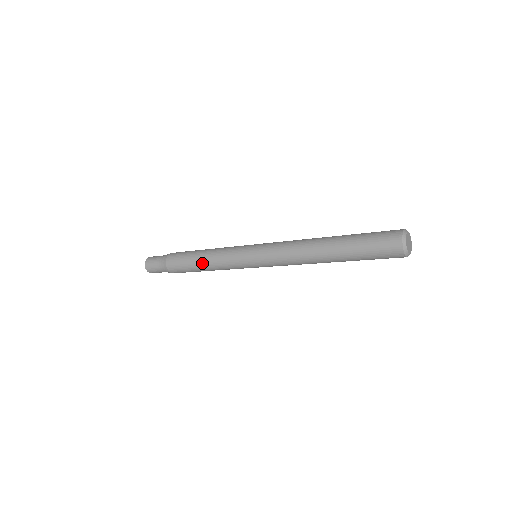
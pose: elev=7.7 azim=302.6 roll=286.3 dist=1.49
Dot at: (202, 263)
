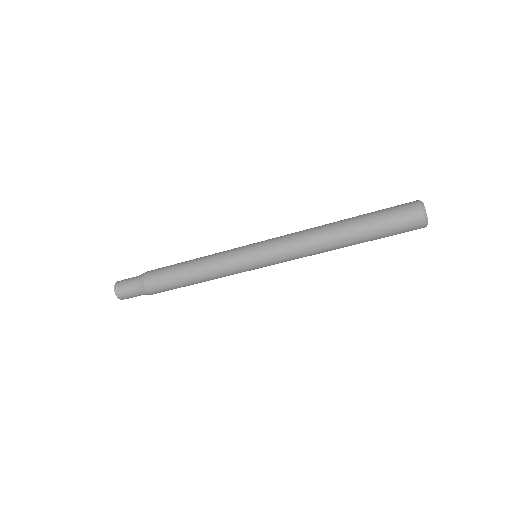
Dot at: (191, 267)
